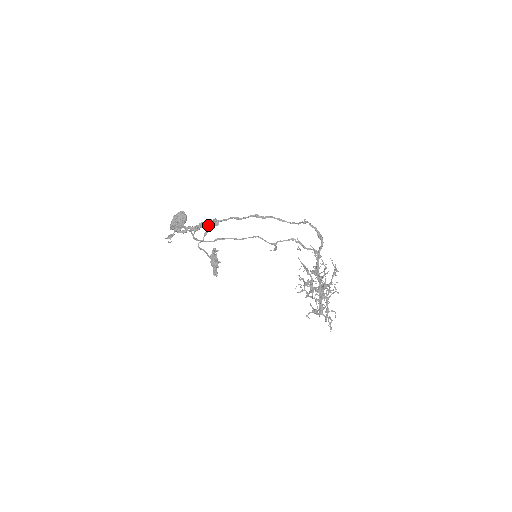
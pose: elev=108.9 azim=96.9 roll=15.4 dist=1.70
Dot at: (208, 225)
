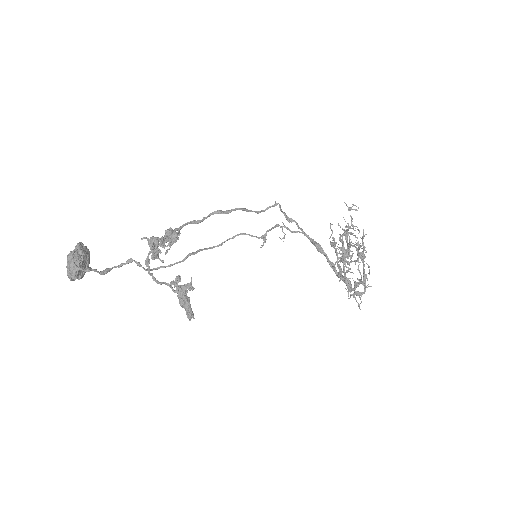
Dot at: occluded
